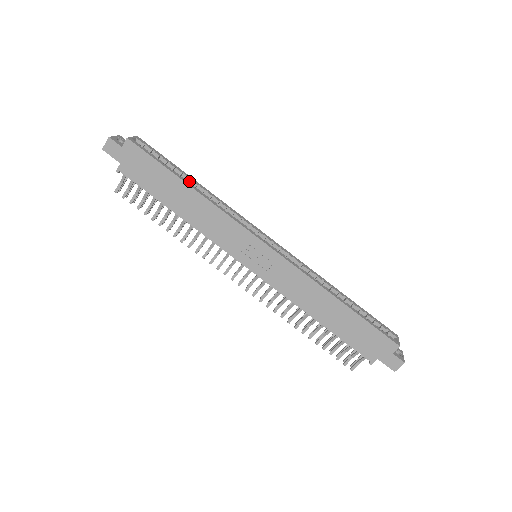
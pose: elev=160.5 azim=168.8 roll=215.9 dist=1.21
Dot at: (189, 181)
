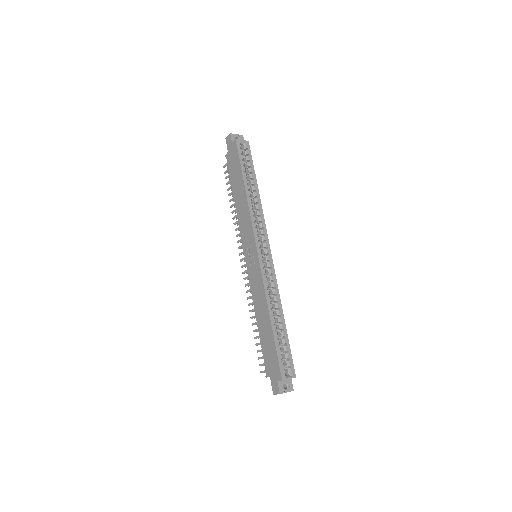
Dot at: (254, 185)
